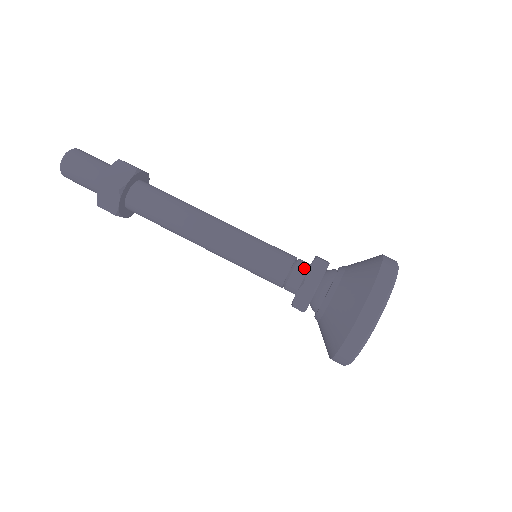
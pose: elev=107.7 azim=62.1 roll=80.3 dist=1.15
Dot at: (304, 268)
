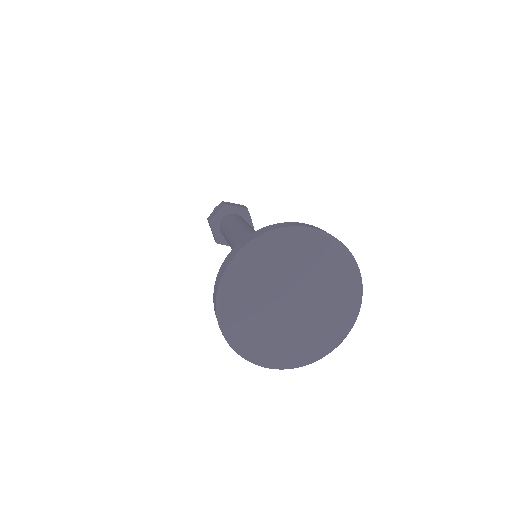
Dot at: occluded
